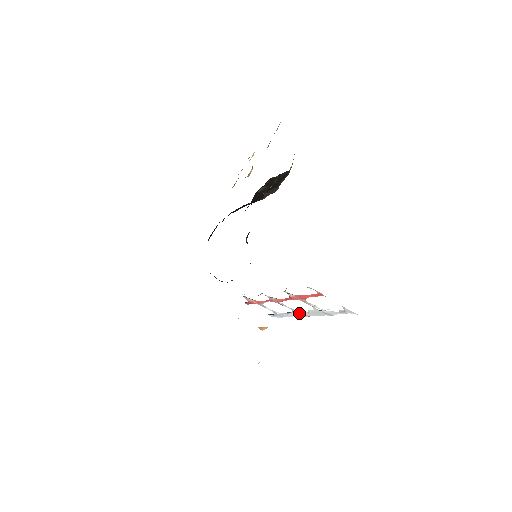
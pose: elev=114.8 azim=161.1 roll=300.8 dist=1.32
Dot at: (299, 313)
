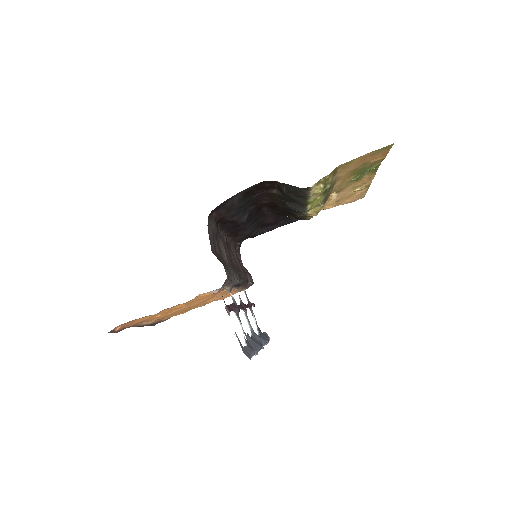
Dot at: (252, 336)
